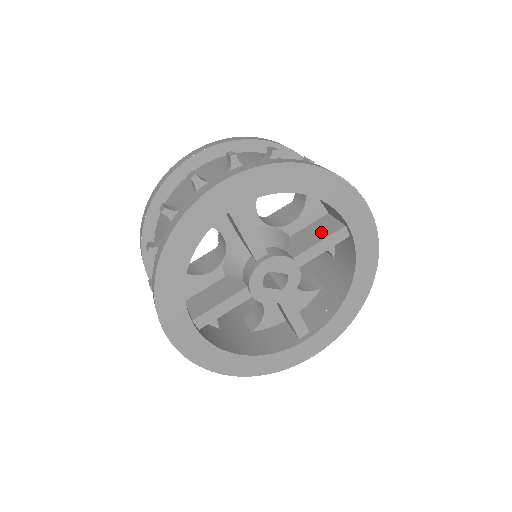
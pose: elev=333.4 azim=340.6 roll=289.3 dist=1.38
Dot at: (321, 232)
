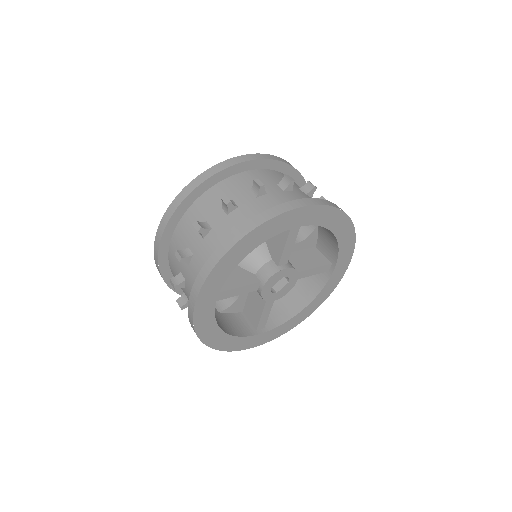
Dot at: (280, 233)
